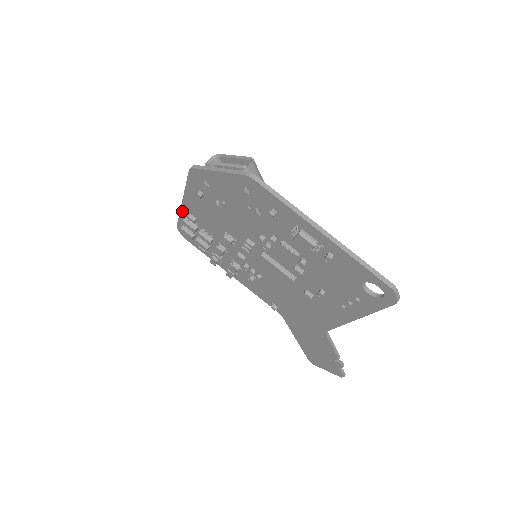
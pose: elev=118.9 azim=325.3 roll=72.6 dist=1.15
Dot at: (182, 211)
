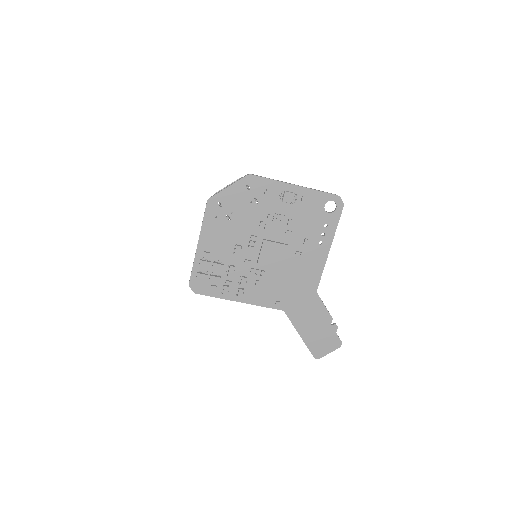
Dot at: (197, 256)
